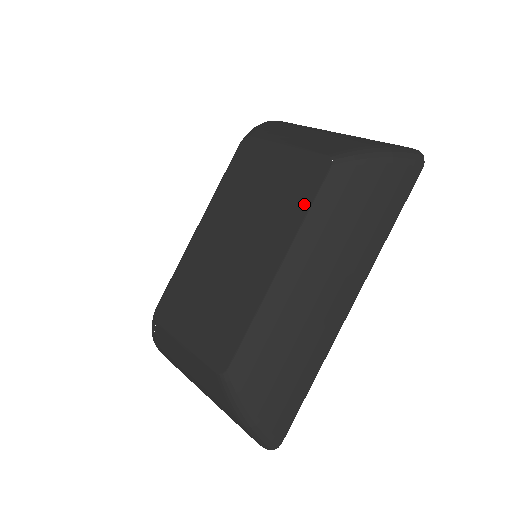
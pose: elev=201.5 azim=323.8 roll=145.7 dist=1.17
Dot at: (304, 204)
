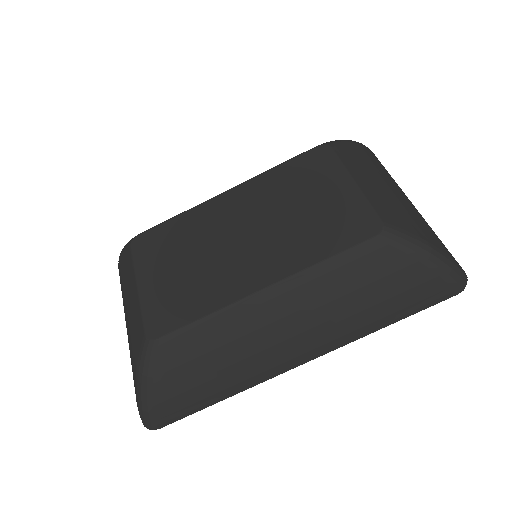
Dot at: (329, 249)
